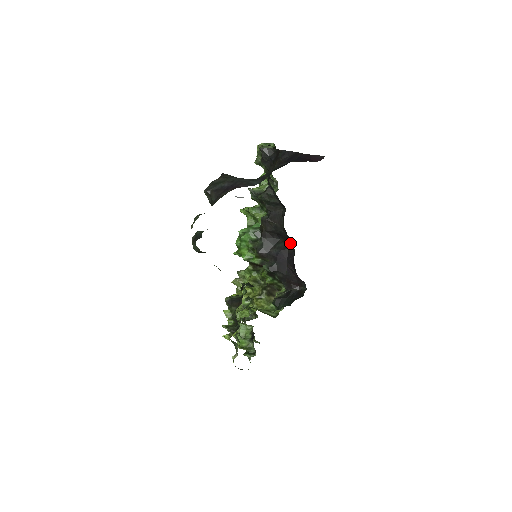
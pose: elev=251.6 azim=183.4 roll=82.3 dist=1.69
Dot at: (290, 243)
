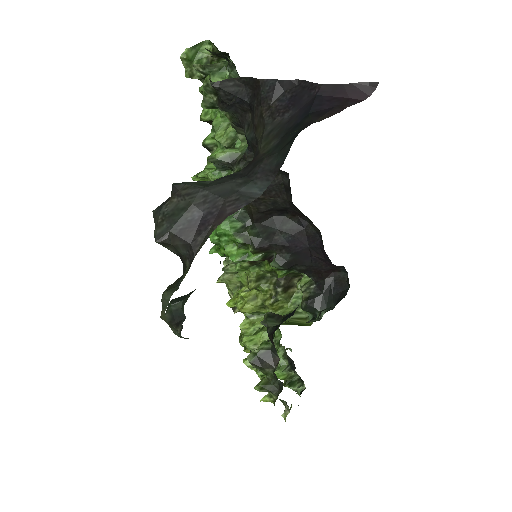
Dot at: (306, 219)
